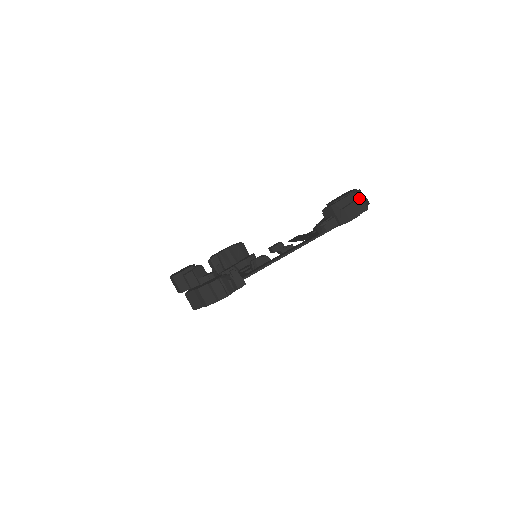
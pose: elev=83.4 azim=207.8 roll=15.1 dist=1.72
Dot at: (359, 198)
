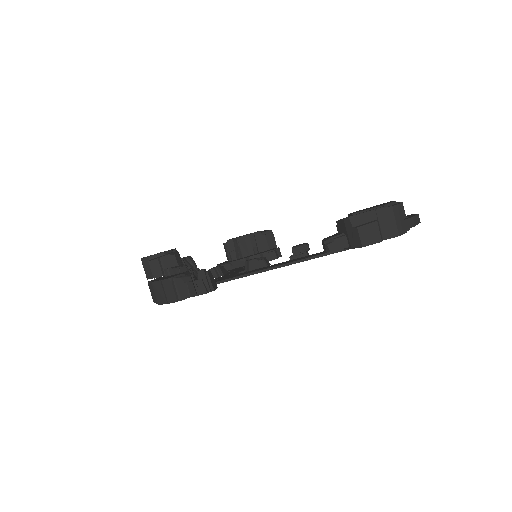
Dot at: (391, 216)
